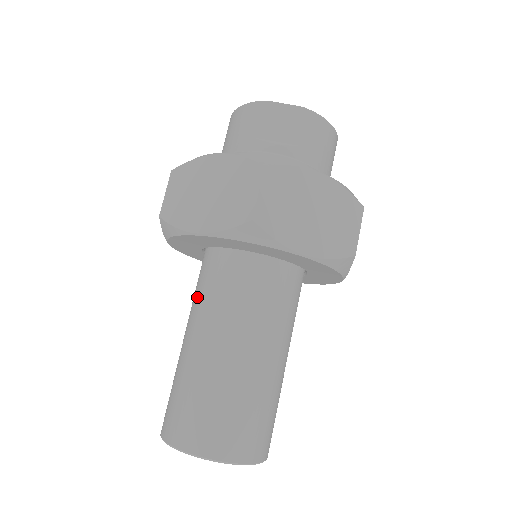
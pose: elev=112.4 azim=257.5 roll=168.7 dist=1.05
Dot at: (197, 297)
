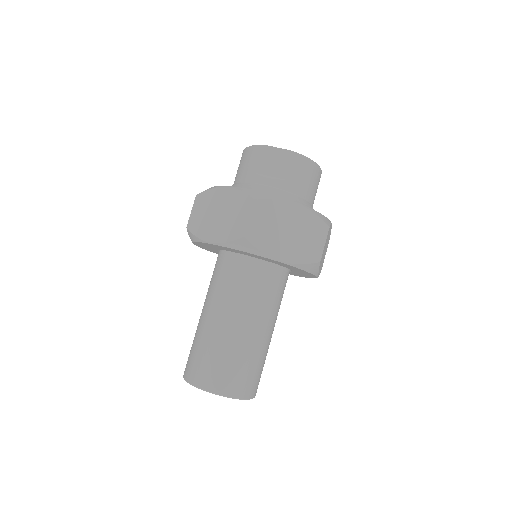
Dot at: (211, 284)
